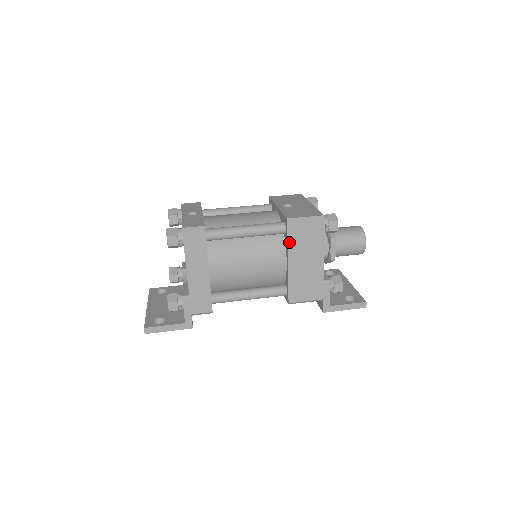
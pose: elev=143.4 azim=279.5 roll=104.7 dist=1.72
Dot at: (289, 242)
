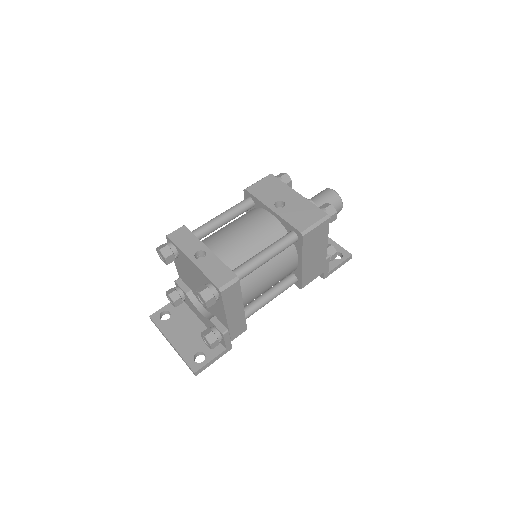
Dot at: (303, 249)
